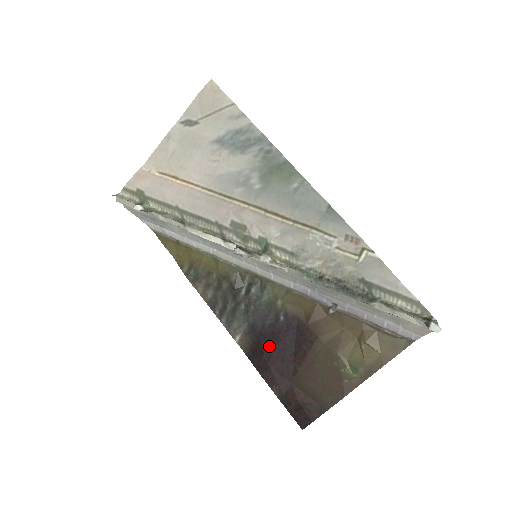
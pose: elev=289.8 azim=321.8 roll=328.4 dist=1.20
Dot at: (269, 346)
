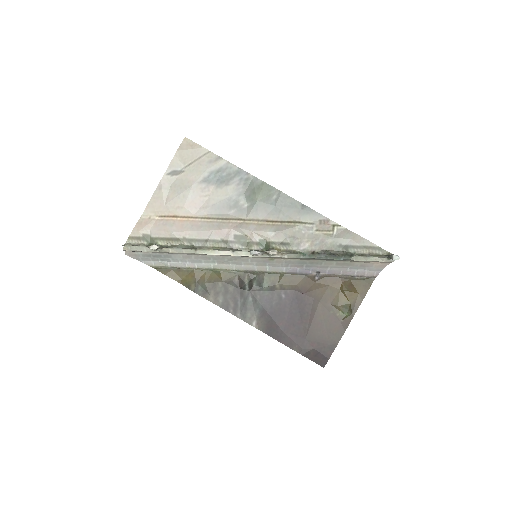
Dot at: (281, 319)
